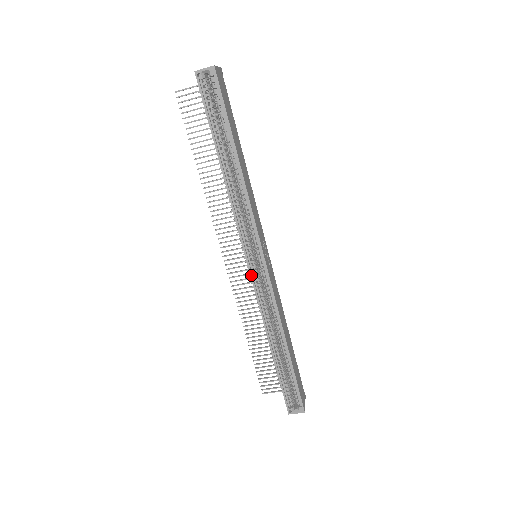
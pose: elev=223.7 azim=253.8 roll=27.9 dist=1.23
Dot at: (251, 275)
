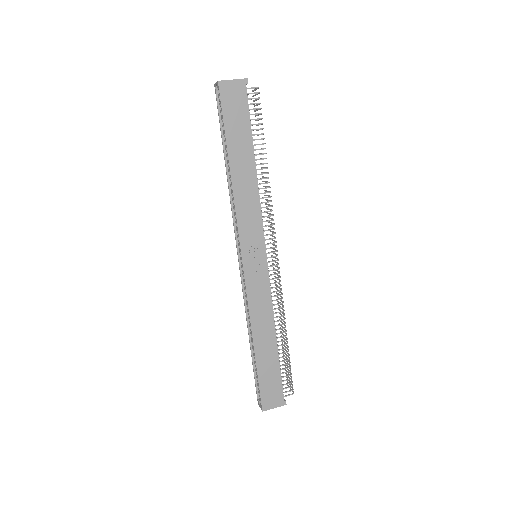
Dot at: (240, 269)
